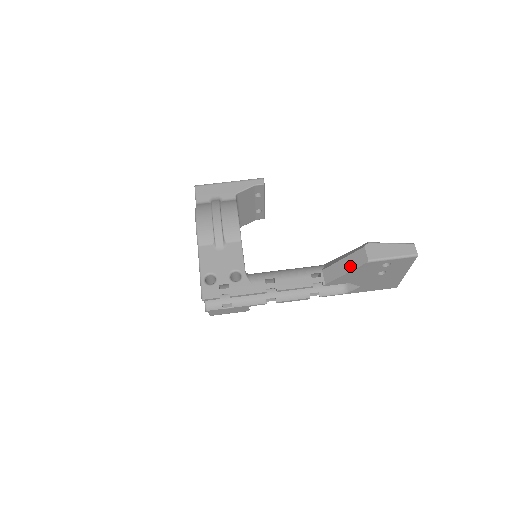
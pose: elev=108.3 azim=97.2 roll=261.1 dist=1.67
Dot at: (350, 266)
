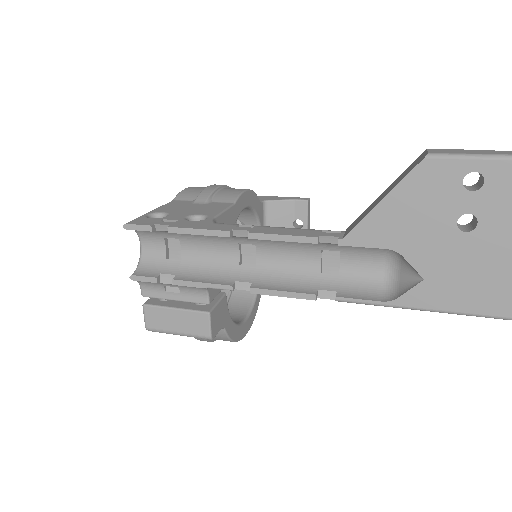
Dot at: (393, 185)
